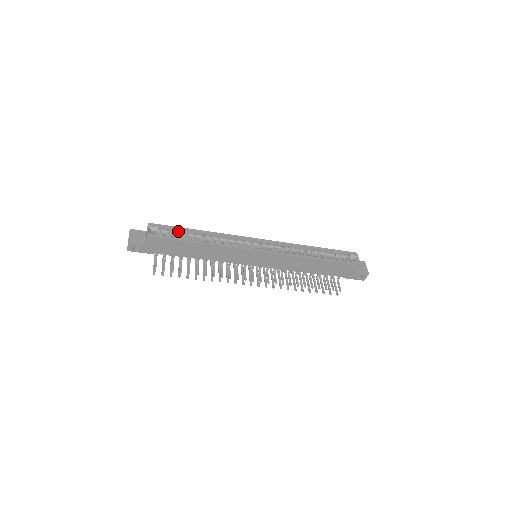
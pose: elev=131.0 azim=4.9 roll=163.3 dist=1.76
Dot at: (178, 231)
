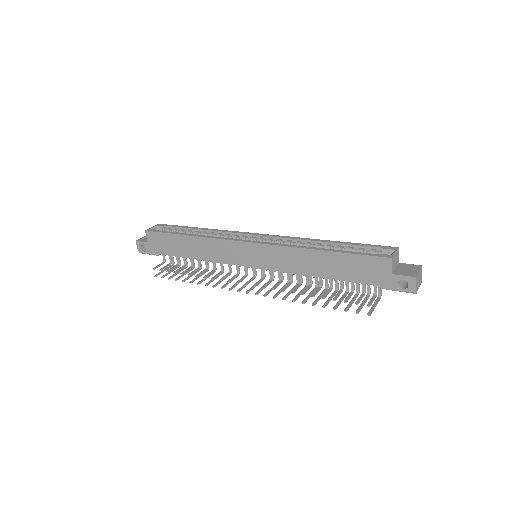
Dot at: (180, 230)
